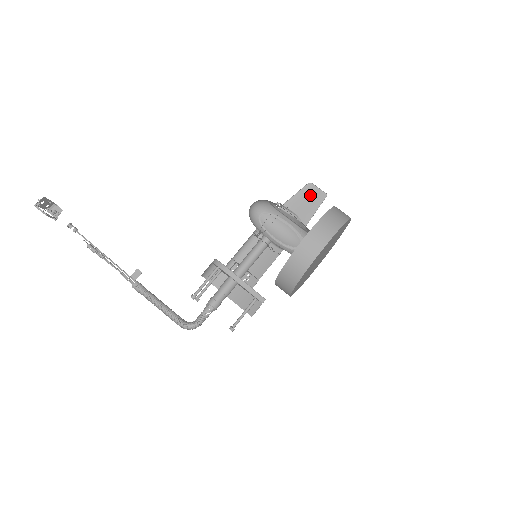
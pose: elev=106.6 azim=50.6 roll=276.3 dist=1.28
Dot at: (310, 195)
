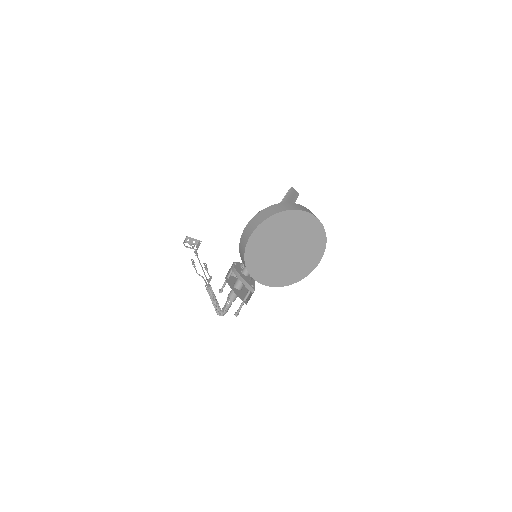
Dot at: (290, 198)
